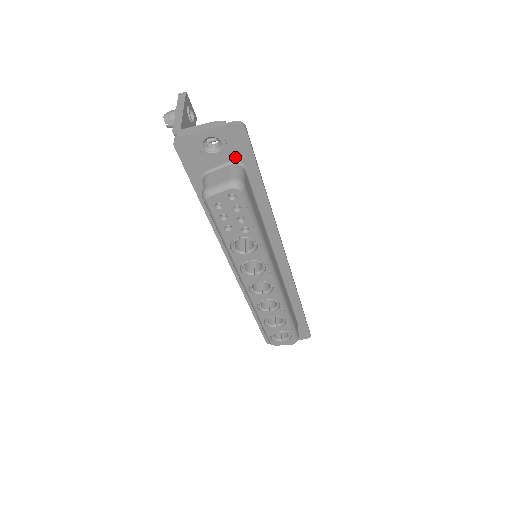
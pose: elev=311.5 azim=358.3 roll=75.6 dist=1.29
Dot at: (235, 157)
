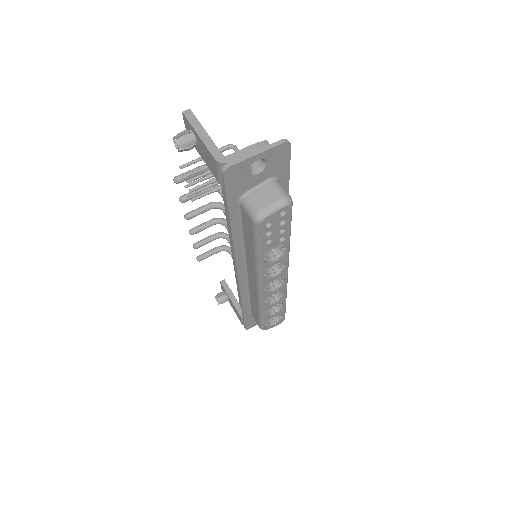
Dot at: (274, 173)
